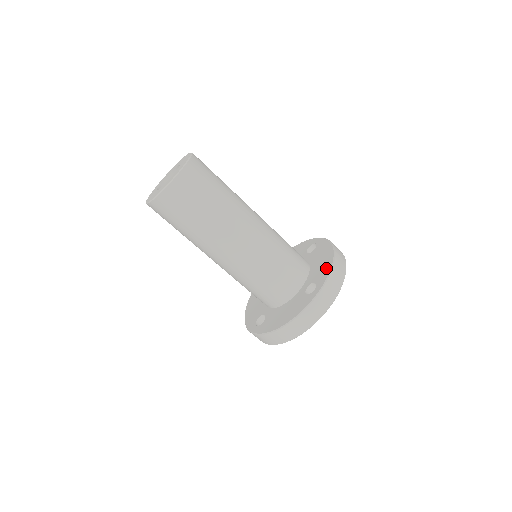
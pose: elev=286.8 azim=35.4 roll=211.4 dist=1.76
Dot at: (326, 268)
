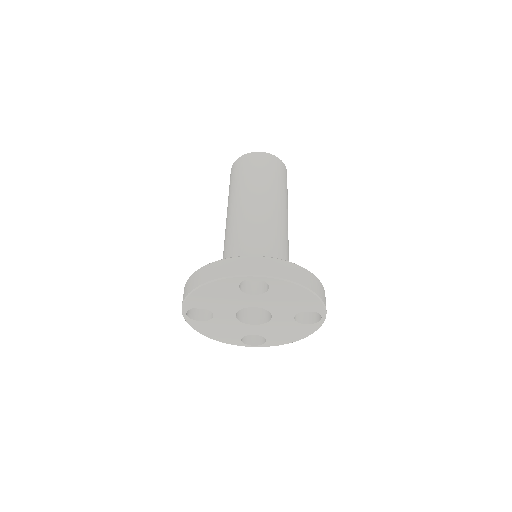
Dot at: occluded
